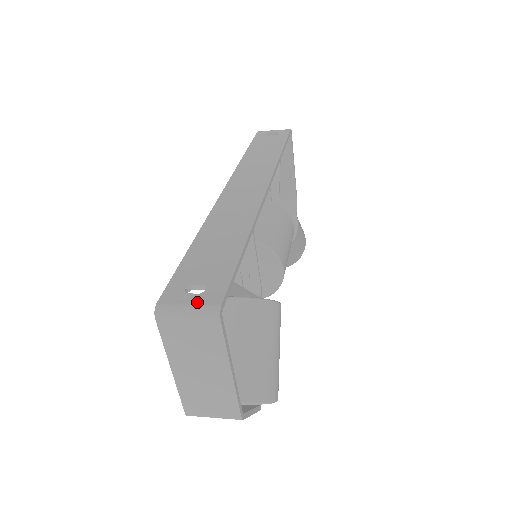
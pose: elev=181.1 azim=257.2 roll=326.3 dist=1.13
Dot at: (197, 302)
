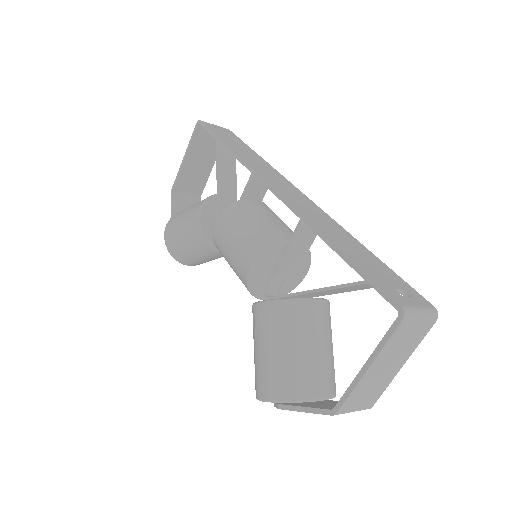
Dot at: (421, 305)
